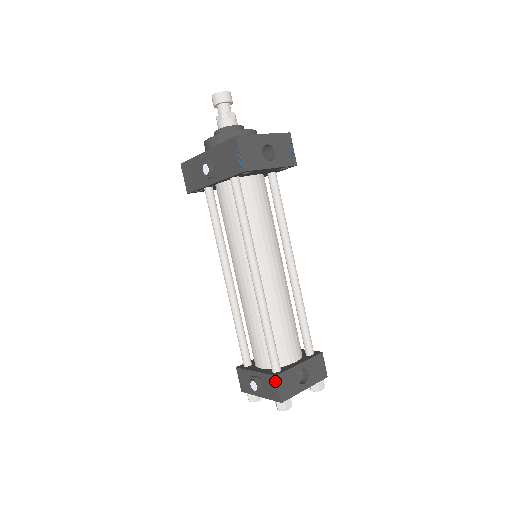
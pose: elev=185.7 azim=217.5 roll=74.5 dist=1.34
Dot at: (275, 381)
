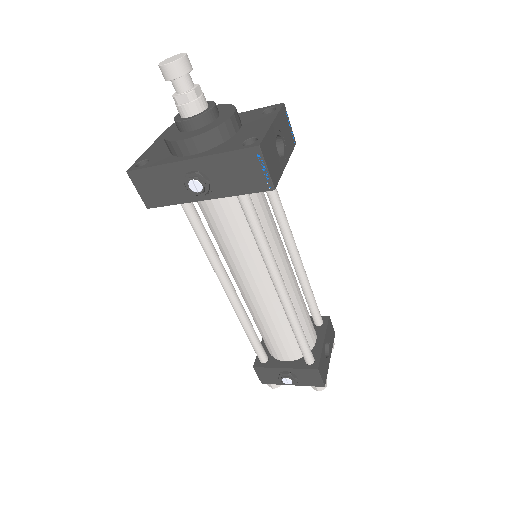
Dot at: (317, 373)
